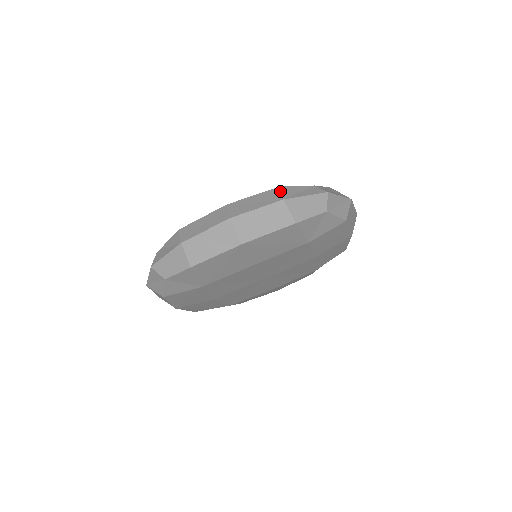
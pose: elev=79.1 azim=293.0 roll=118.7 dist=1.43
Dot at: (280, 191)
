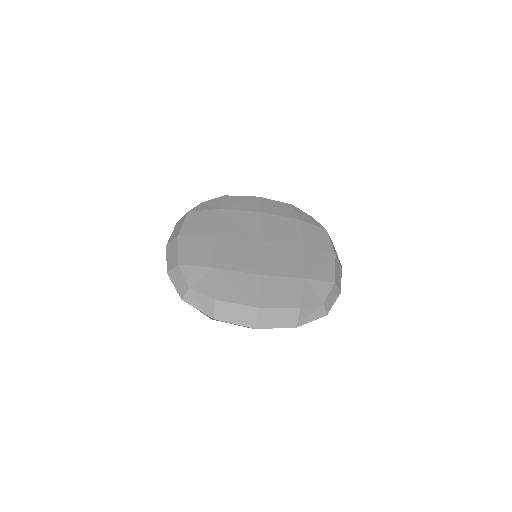
Dot at: (298, 316)
